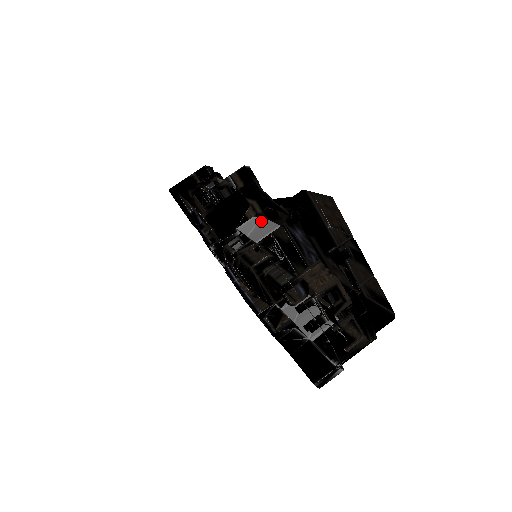
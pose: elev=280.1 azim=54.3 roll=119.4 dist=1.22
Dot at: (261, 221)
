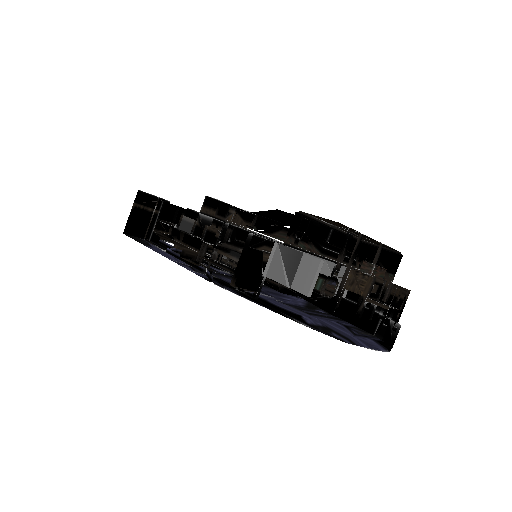
Dot at: (287, 265)
